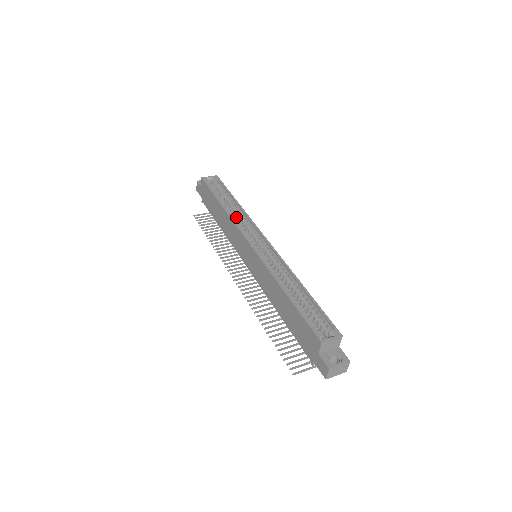
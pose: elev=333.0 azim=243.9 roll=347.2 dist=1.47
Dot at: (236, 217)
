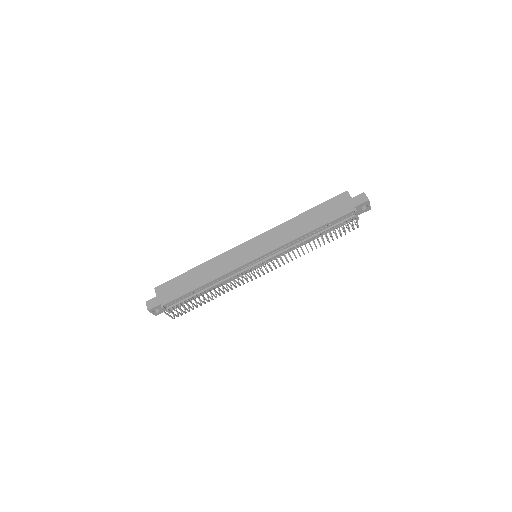
Dot at: occluded
